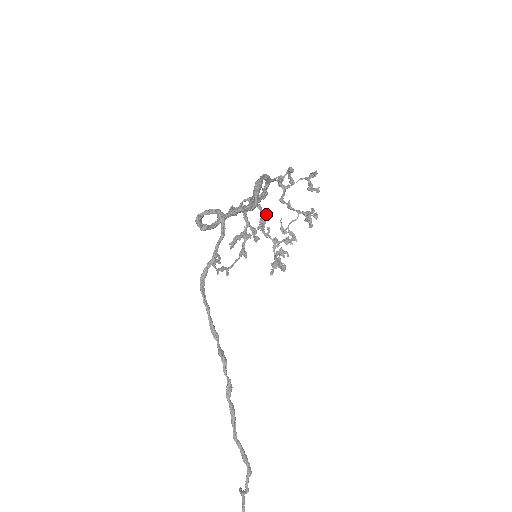
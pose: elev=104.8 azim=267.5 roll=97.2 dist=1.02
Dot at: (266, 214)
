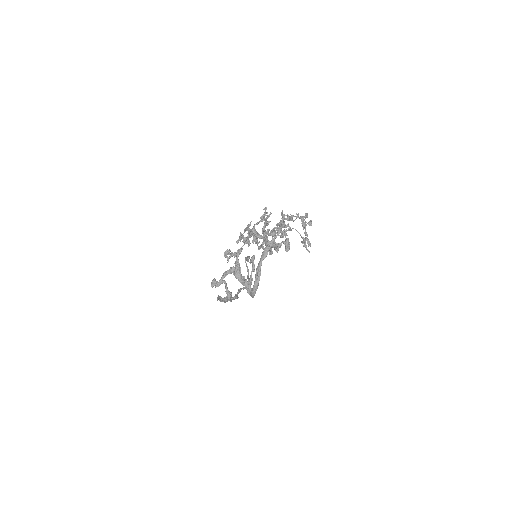
Dot at: (268, 223)
